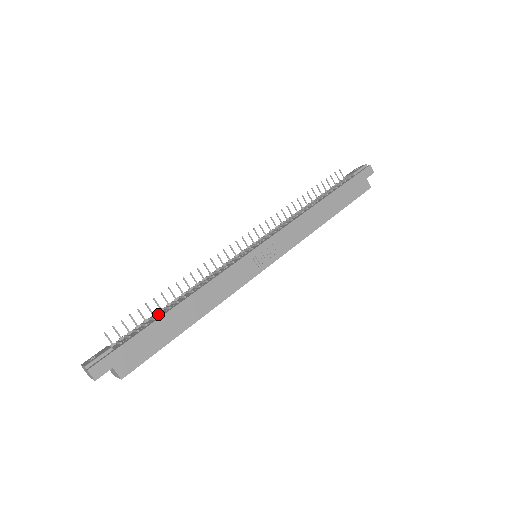
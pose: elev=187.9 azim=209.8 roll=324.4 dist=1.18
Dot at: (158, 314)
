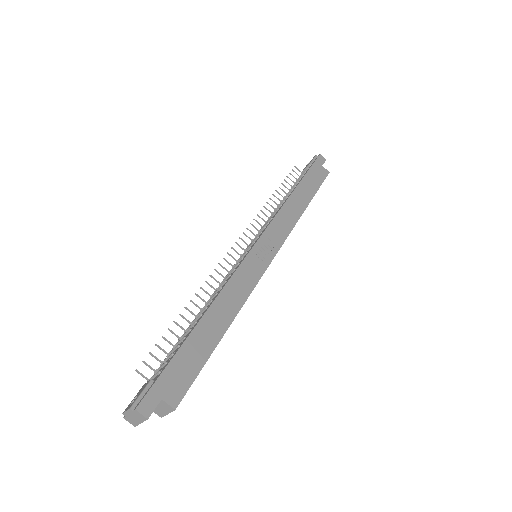
Dot at: (185, 335)
